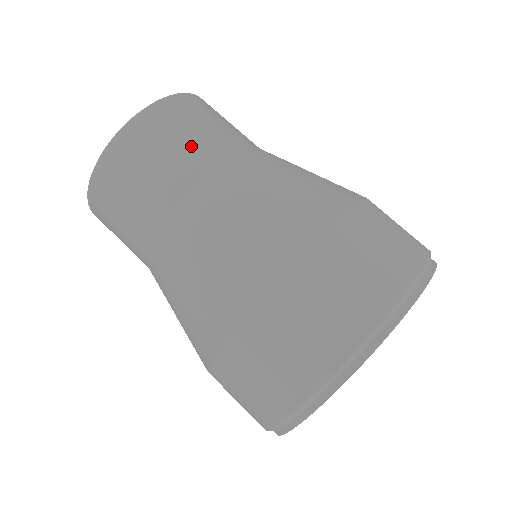
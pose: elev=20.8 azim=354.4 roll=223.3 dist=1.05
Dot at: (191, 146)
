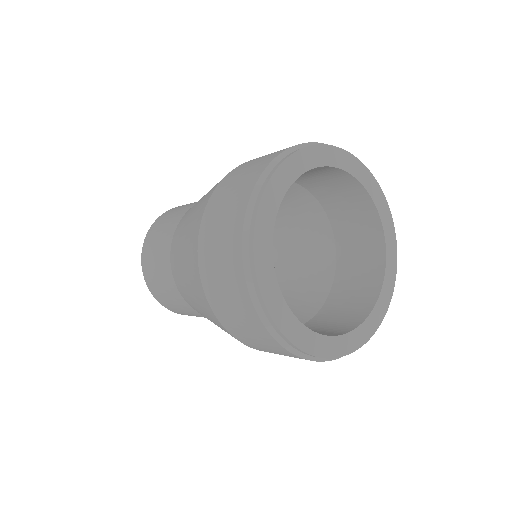
Dot at: (161, 243)
